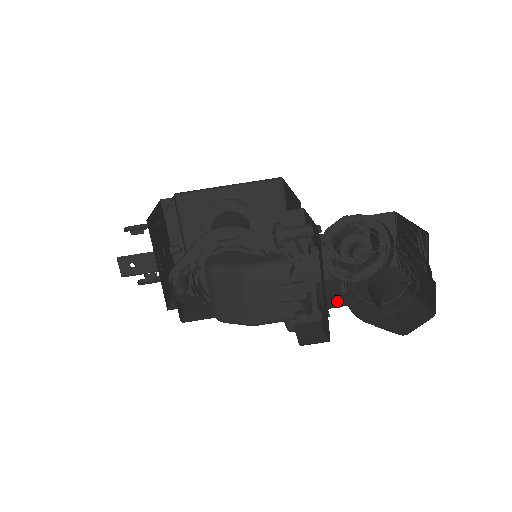
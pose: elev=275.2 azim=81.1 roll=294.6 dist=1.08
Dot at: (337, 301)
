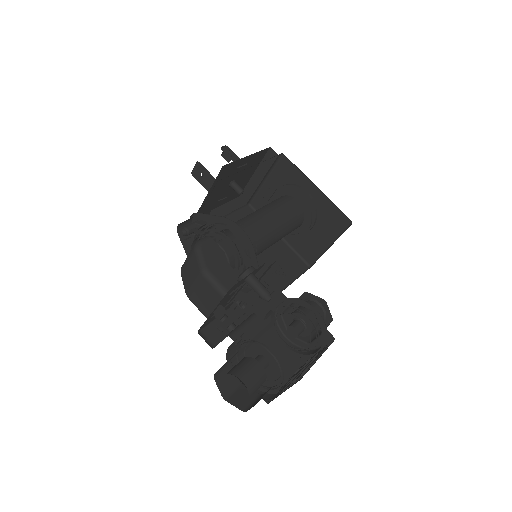
Dot at: (242, 338)
